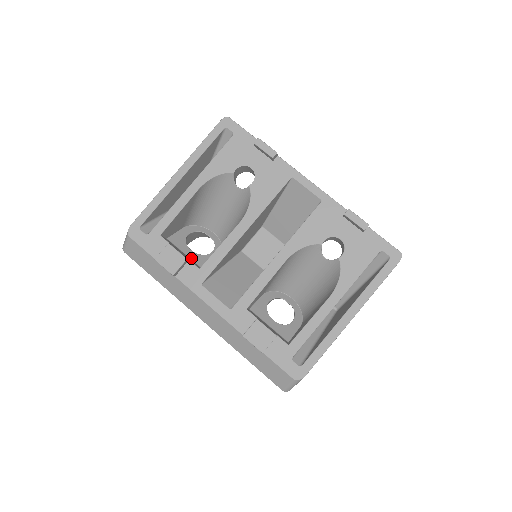
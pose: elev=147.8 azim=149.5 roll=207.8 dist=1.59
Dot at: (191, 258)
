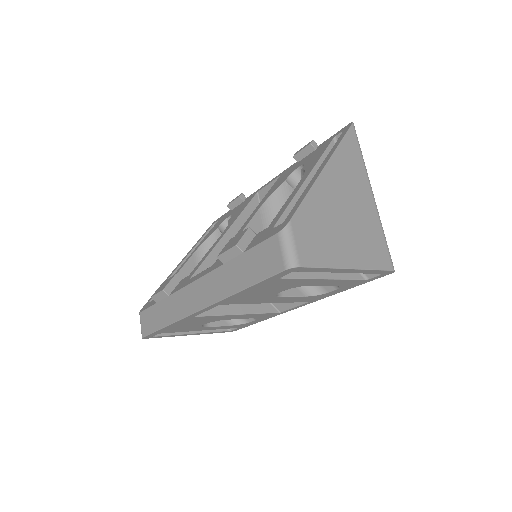
Dot at: occluded
